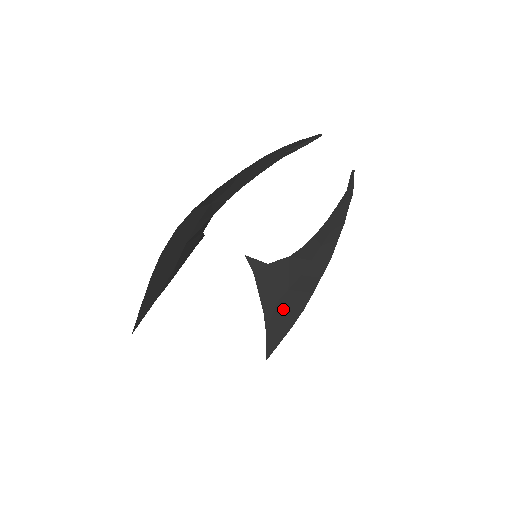
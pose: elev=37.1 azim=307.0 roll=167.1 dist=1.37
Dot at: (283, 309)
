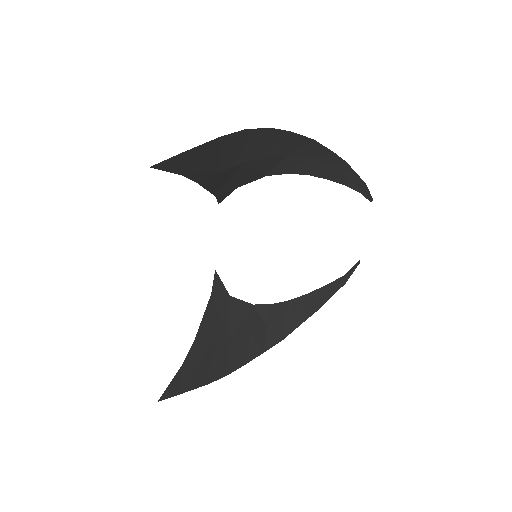
Dot at: (212, 355)
